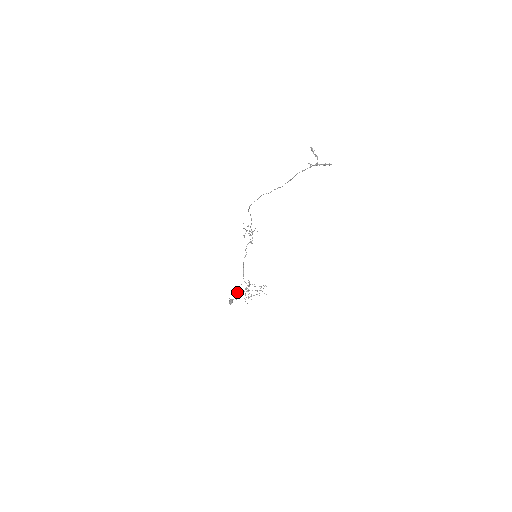
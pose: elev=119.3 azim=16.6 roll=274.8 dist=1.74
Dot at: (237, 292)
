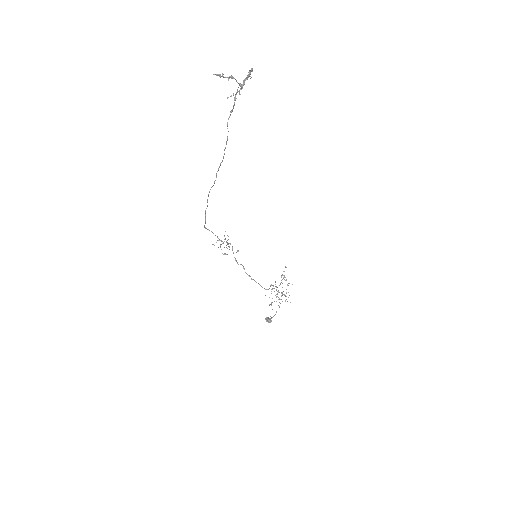
Dot at: occluded
